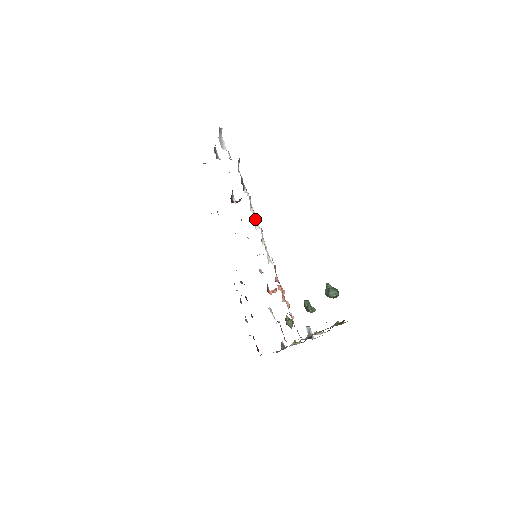
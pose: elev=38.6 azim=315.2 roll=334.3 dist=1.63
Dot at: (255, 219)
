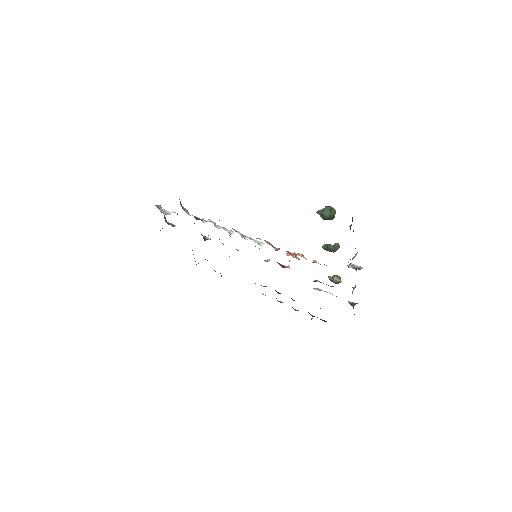
Dot at: (226, 230)
